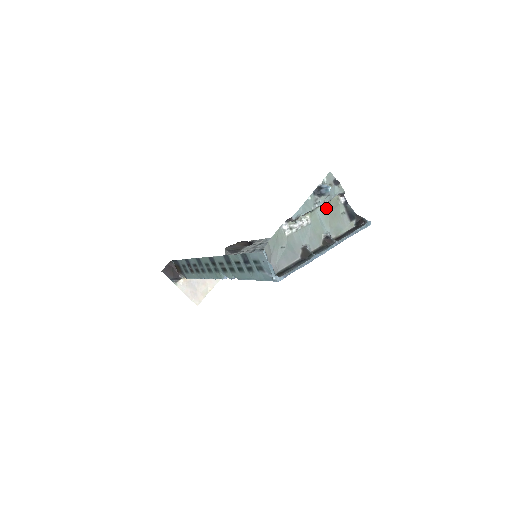
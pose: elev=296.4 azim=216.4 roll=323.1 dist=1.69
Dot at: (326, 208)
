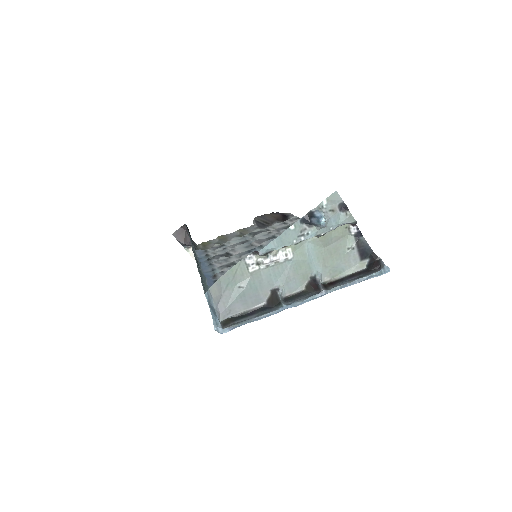
Dot at: (321, 240)
